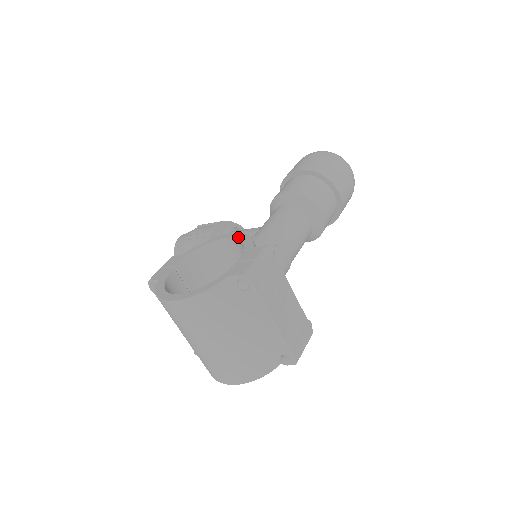
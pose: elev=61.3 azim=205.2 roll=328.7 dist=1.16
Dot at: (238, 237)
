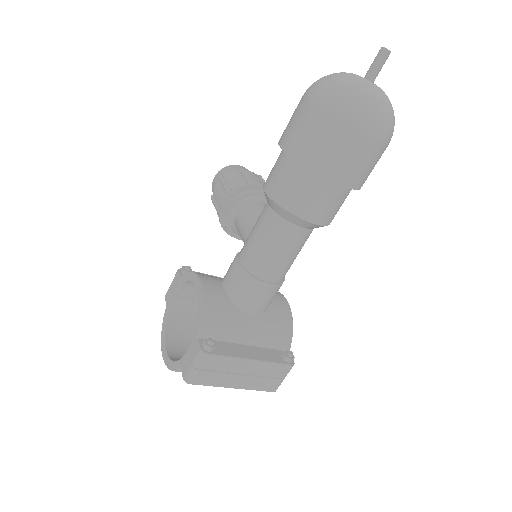
Dot at: (198, 301)
